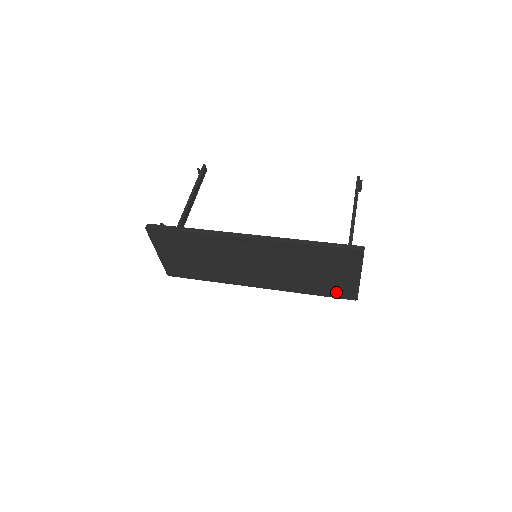
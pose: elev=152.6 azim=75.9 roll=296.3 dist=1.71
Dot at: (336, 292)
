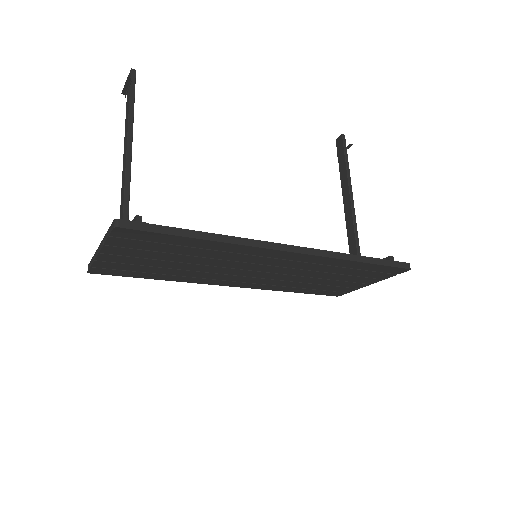
Dot at: (326, 291)
